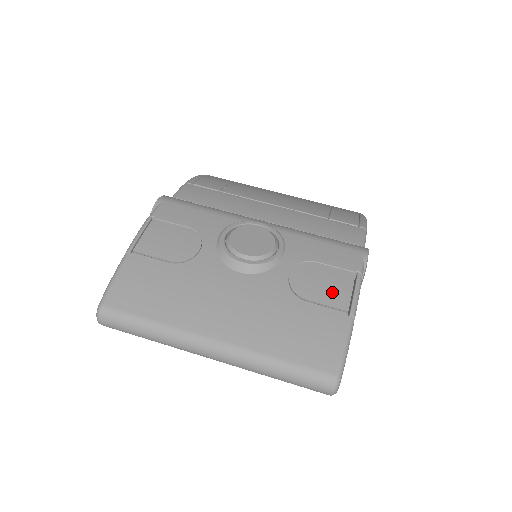
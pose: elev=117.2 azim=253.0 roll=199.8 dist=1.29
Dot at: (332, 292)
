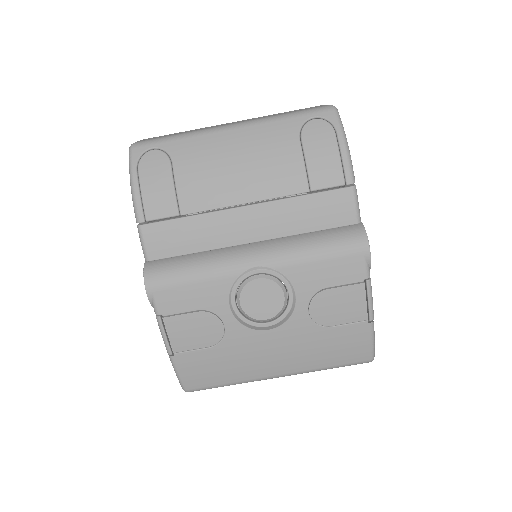
Dot at: (350, 311)
